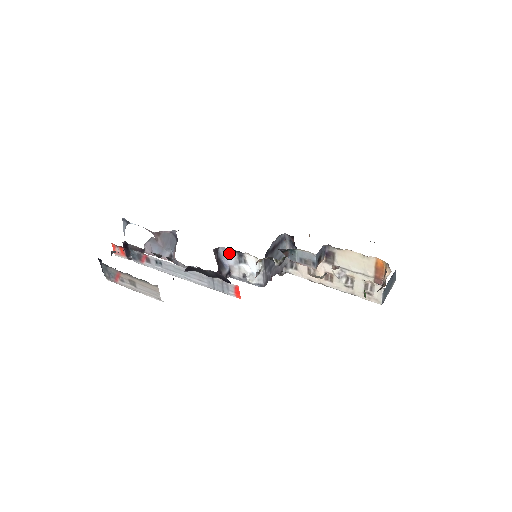
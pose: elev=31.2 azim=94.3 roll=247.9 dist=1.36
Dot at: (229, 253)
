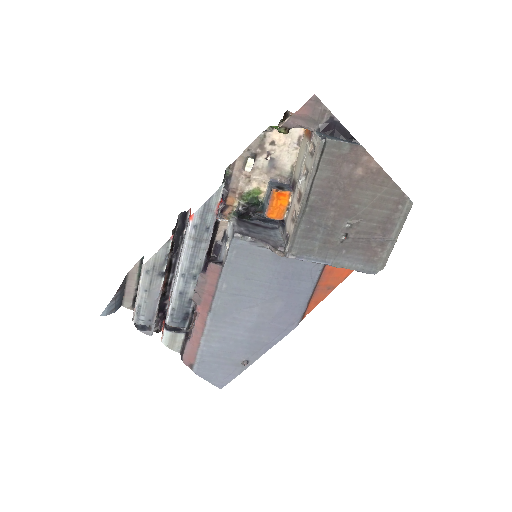
Dot at: (222, 250)
